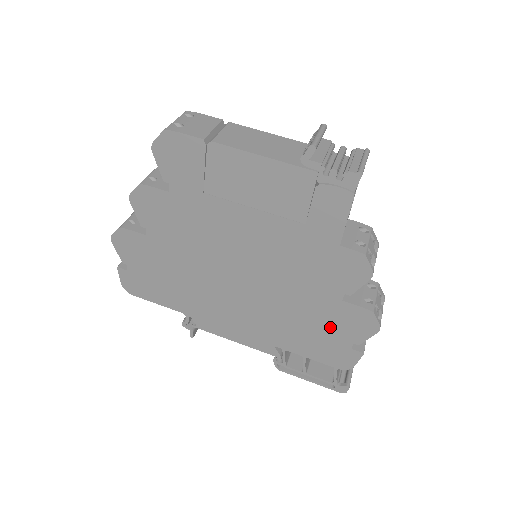
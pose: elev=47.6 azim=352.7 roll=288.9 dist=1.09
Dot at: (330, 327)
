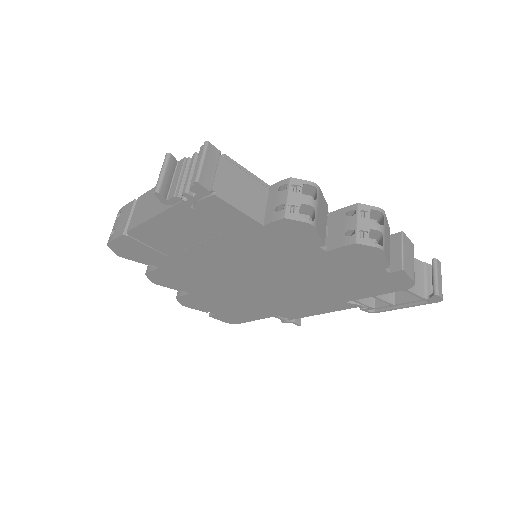
Dot at: (351, 270)
